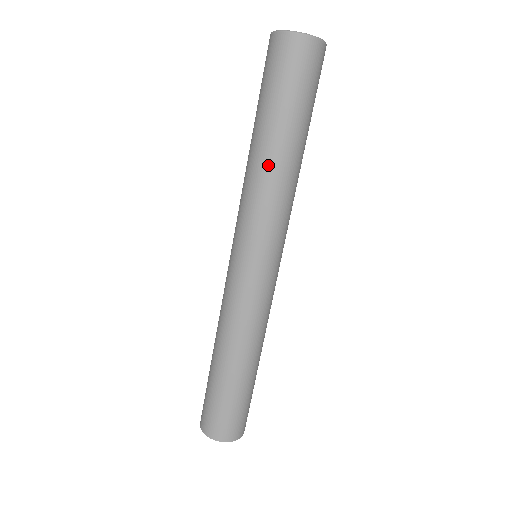
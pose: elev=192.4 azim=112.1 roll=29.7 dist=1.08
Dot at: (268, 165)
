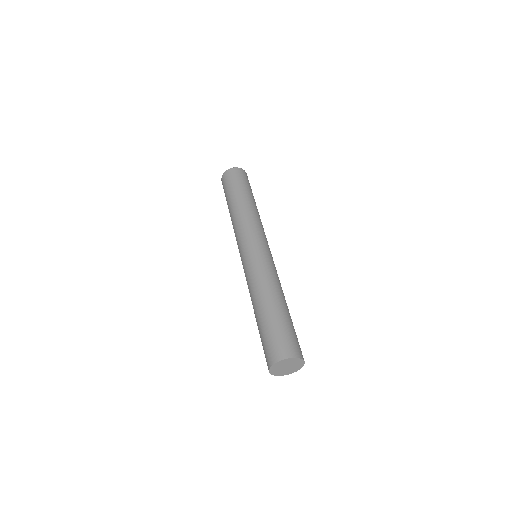
Dot at: (232, 215)
